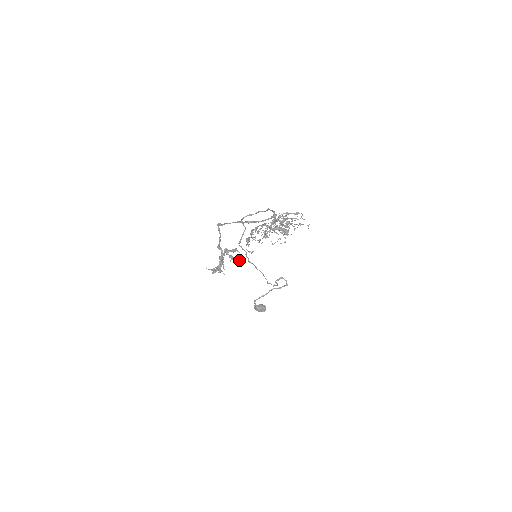
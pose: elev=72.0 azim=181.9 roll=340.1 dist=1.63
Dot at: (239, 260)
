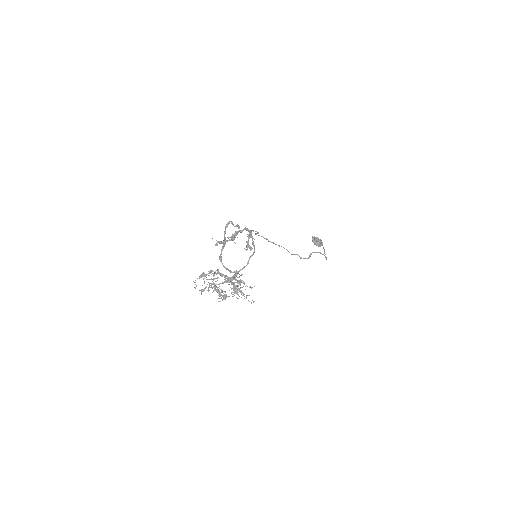
Dot at: (246, 246)
